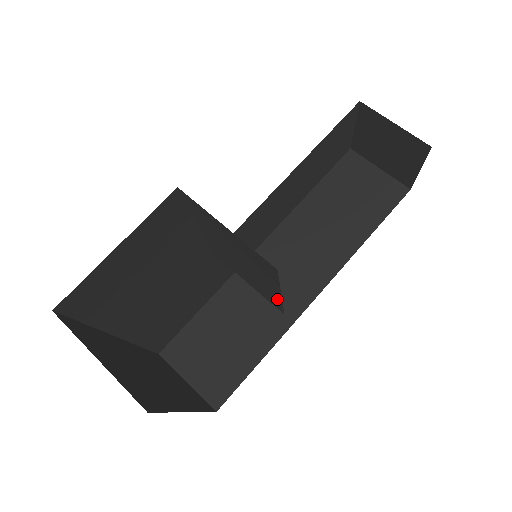
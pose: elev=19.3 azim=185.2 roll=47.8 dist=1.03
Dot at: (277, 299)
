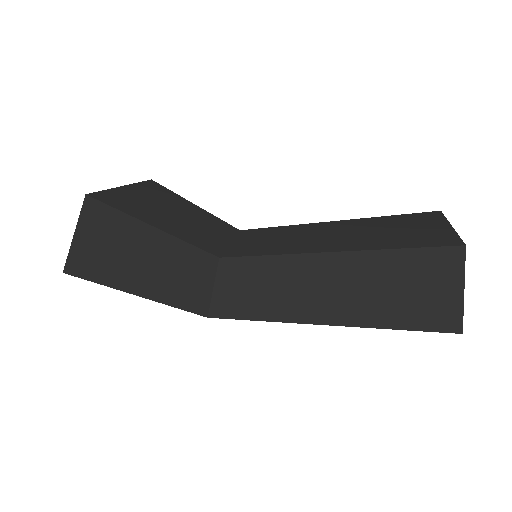
Dot at: occluded
